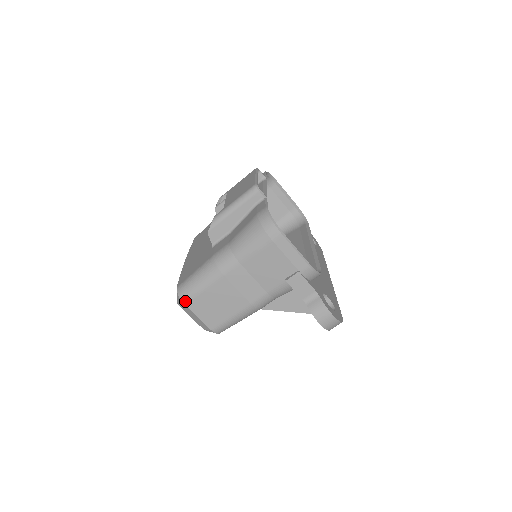
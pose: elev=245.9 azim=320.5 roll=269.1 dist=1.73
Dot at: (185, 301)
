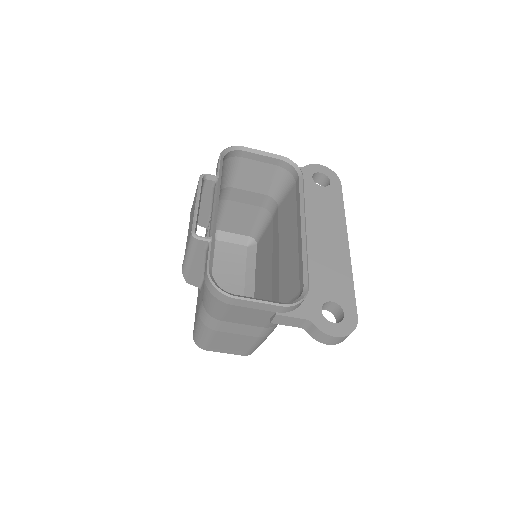
Dot at: (204, 349)
